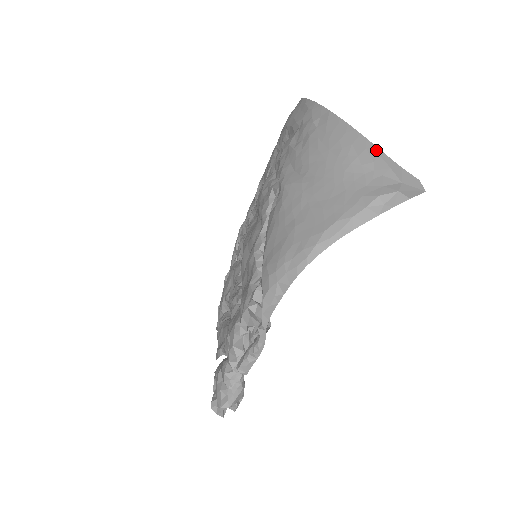
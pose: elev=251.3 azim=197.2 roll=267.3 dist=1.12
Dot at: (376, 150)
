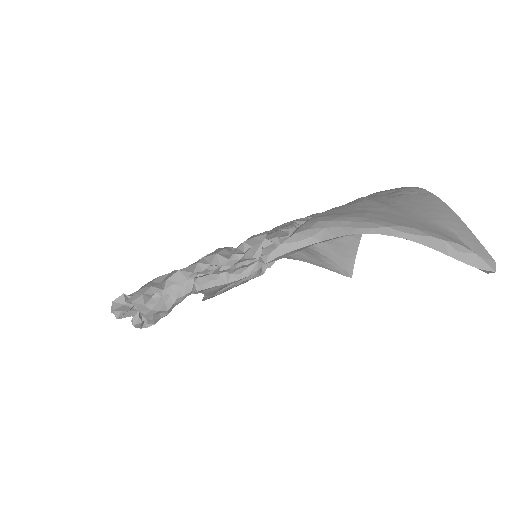
Dot at: (465, 227)
